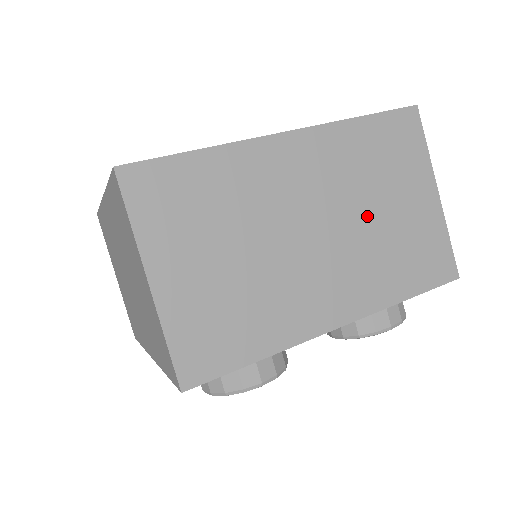
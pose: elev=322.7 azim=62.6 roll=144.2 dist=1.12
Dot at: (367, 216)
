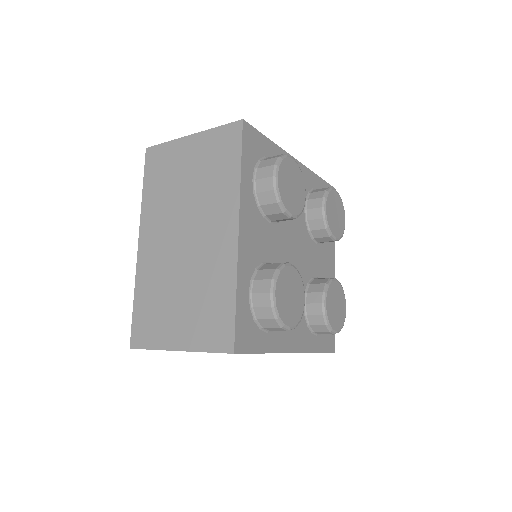
Dot at: occluded
